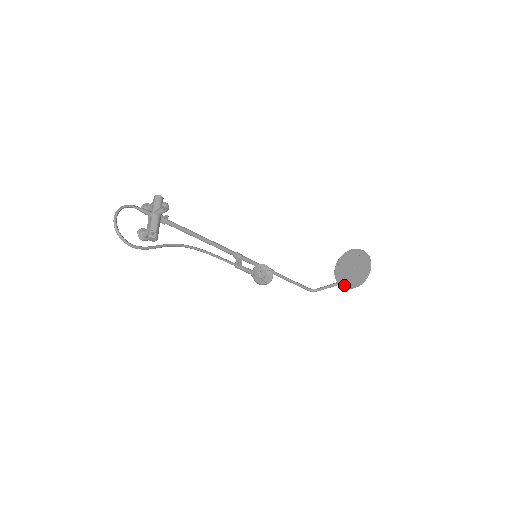
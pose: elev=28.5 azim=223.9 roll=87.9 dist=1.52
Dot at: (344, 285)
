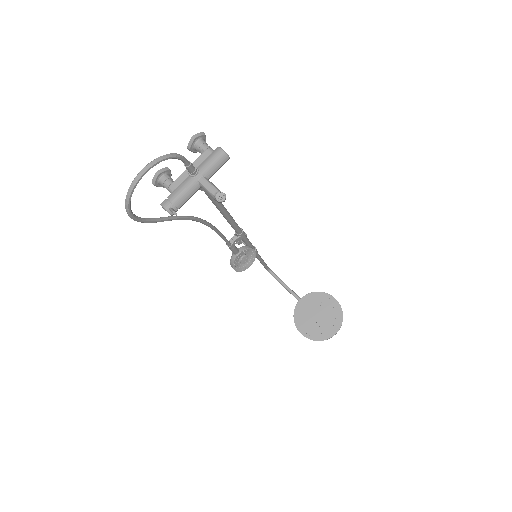
Dot at: (297, 321)
